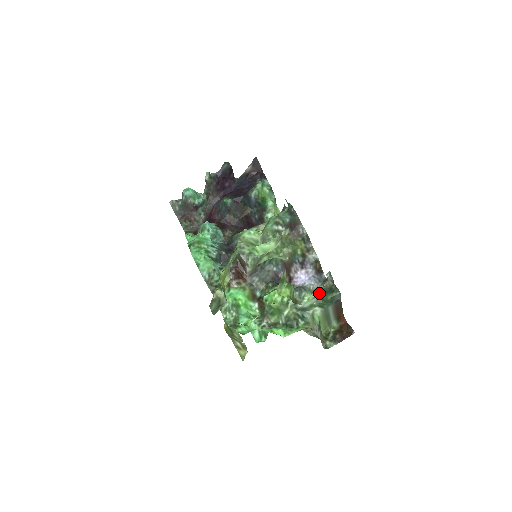
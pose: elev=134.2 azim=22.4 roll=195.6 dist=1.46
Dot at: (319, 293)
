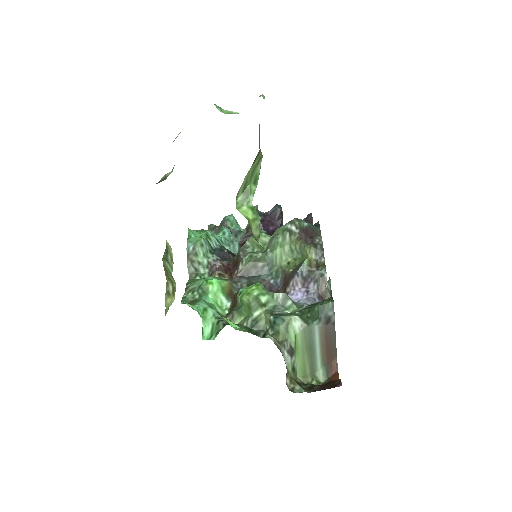
Dot at: (309, 306)
